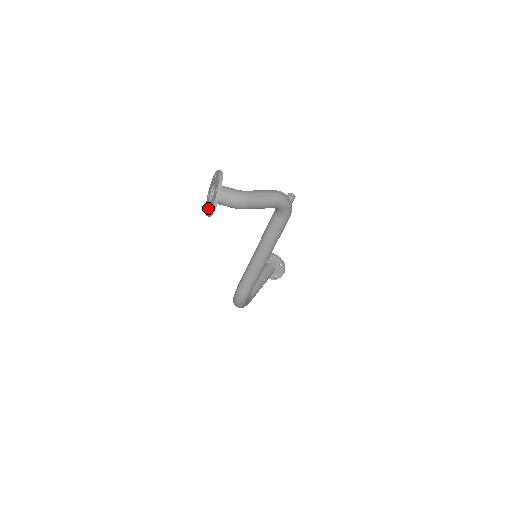
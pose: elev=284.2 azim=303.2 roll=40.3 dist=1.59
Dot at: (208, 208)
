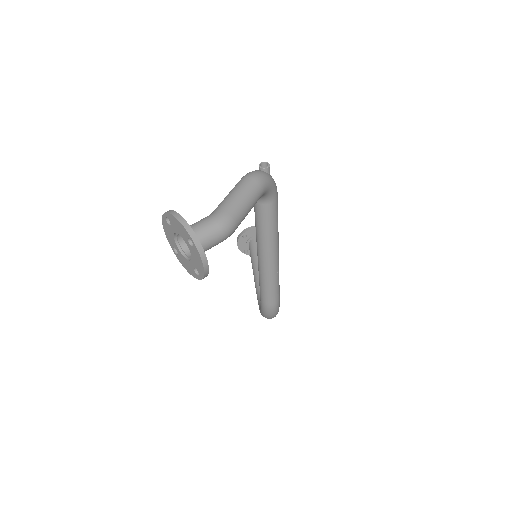
Dot at: (193, 269)
